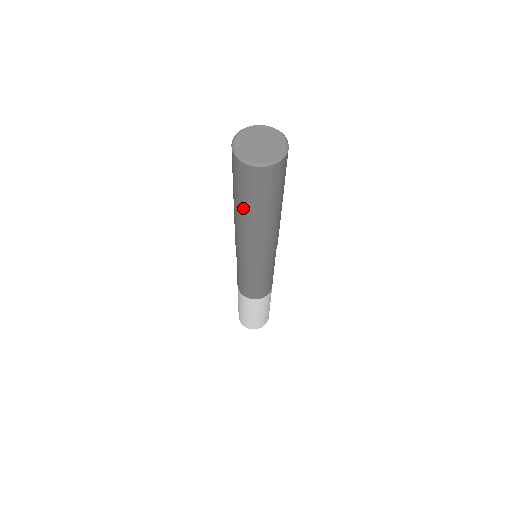
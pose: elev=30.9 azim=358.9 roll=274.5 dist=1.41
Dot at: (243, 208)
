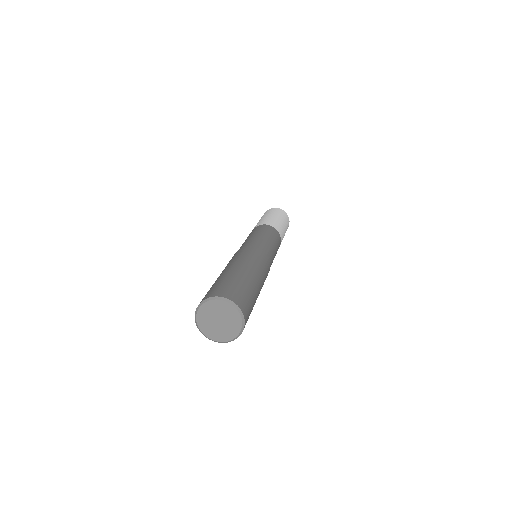
Dot at: occluded
